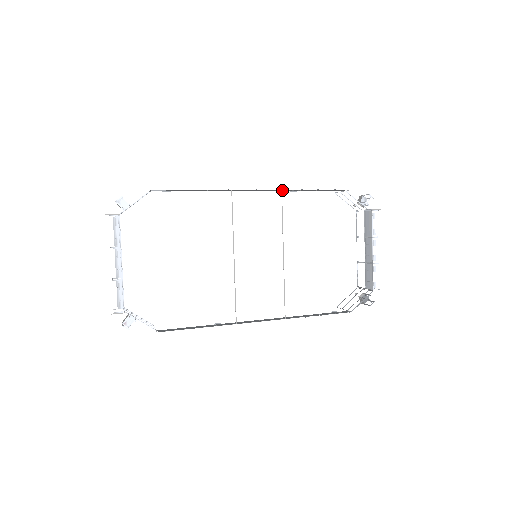
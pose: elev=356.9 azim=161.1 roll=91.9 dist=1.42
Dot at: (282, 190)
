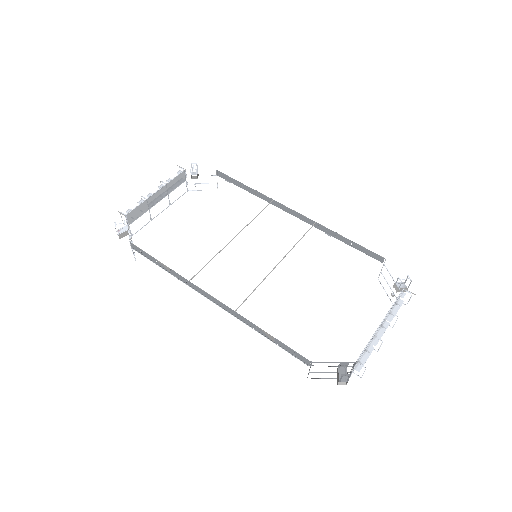
Dot at: (318, 226)
